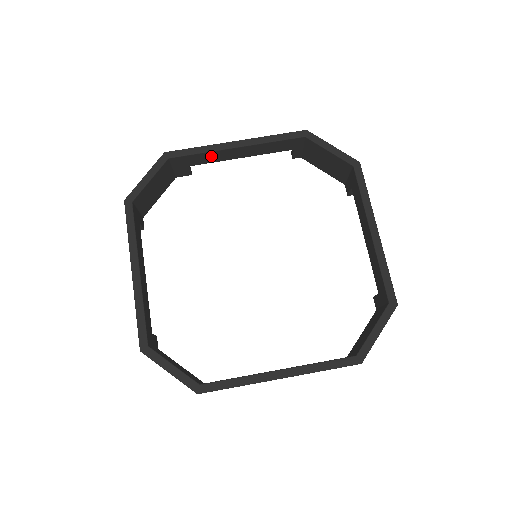
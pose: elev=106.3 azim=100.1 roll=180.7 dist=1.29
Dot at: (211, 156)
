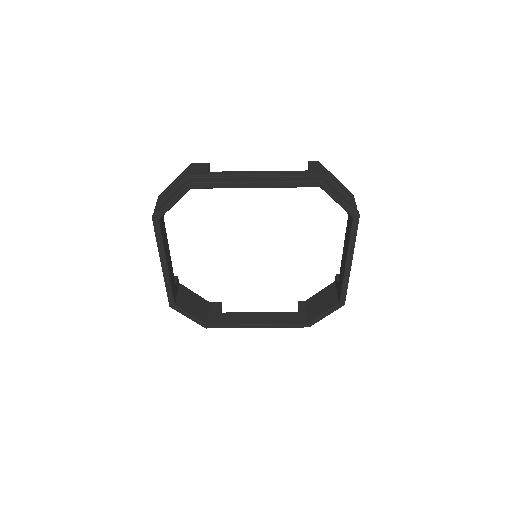
Dot at: occluded
